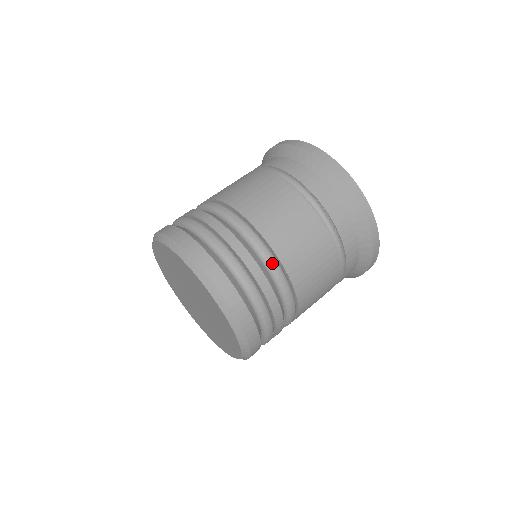
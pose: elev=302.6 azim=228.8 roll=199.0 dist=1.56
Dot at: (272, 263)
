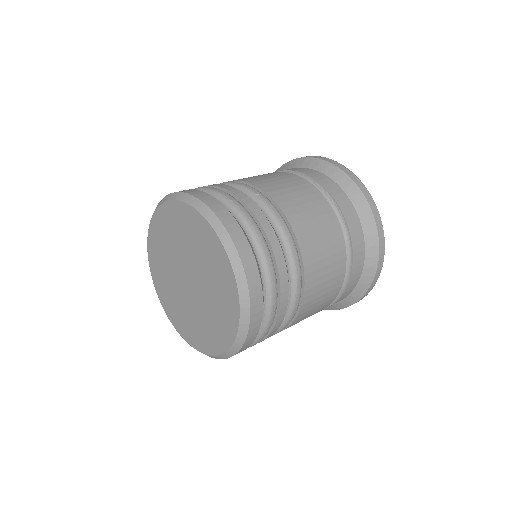
Dot at: (268, 204)
